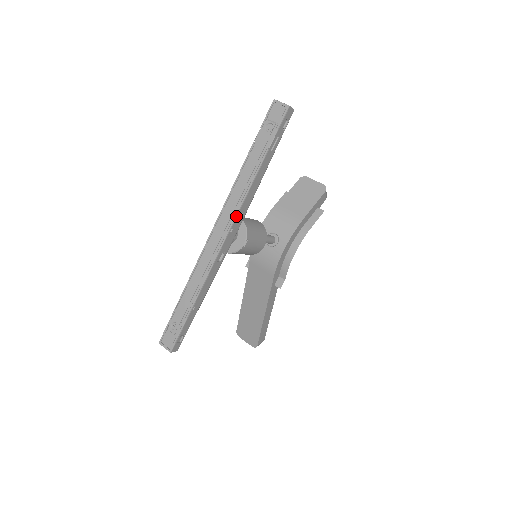
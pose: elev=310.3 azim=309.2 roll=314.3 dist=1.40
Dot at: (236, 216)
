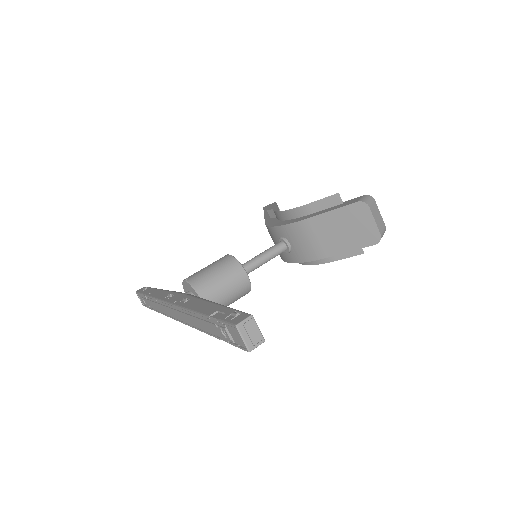
Dot at: occluded
